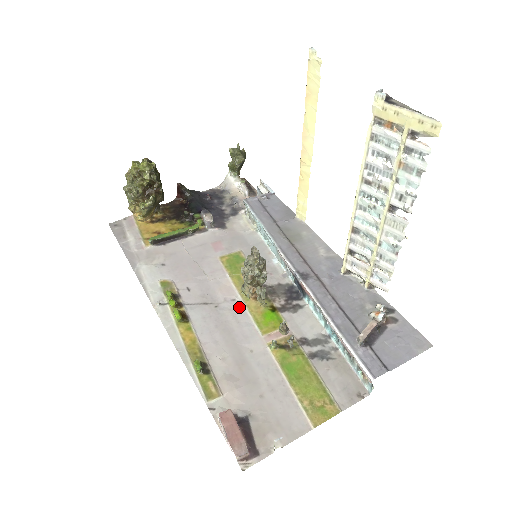
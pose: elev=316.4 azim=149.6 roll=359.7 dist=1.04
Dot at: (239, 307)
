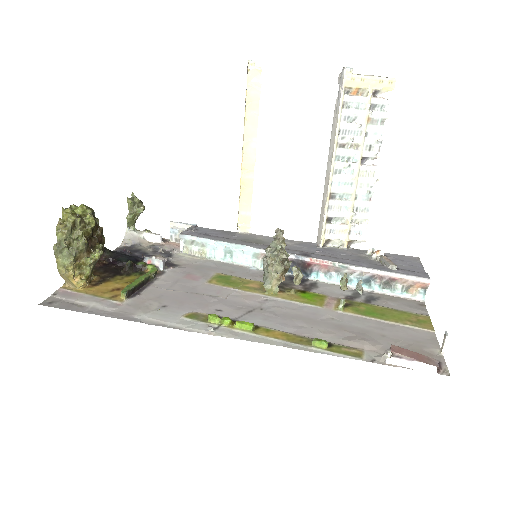
Dot at: (278, 301)
